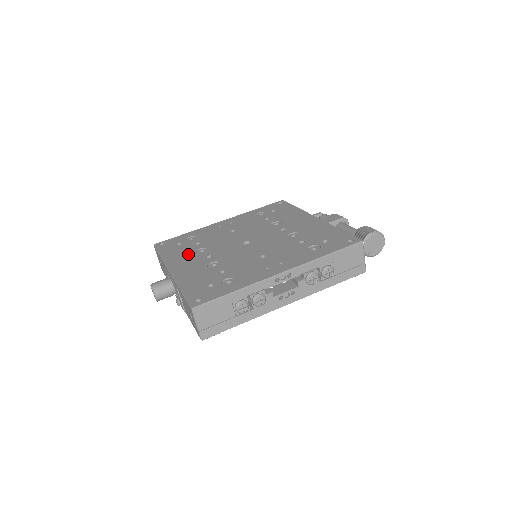
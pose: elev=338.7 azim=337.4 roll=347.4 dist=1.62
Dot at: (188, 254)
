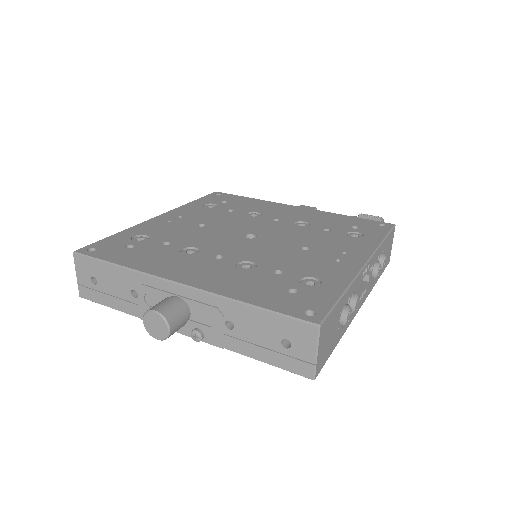
Dot at: (174, 257)
